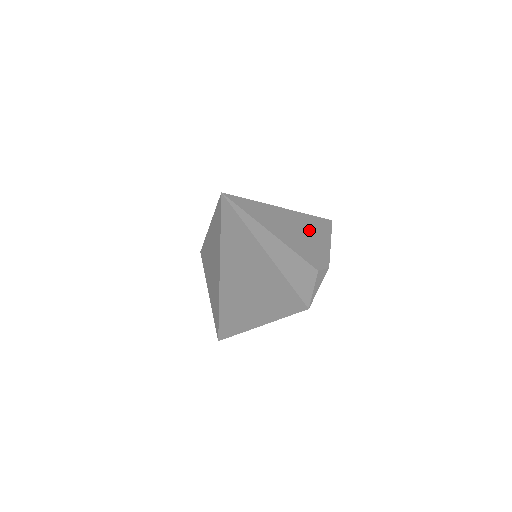
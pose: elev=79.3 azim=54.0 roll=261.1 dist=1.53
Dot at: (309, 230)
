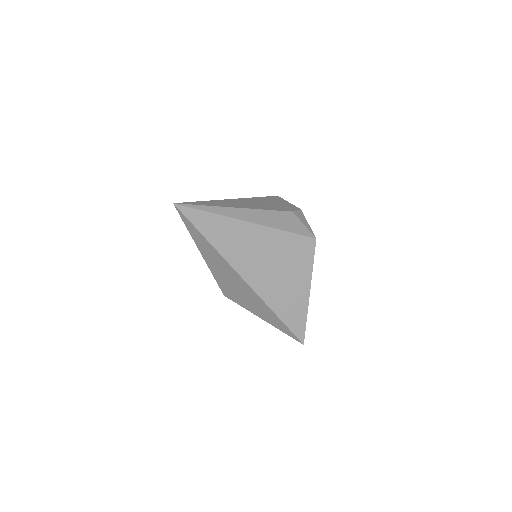
Dot at: (263, 202)
